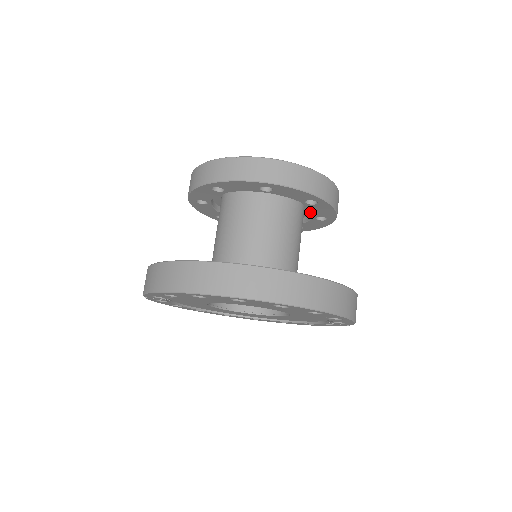
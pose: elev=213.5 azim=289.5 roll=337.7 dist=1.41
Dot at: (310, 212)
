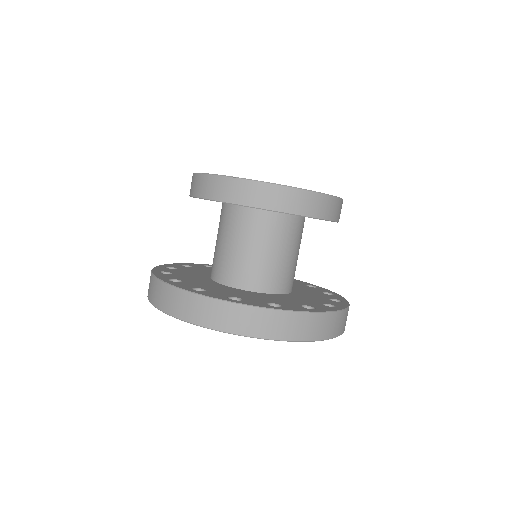
Dot at: occluded
